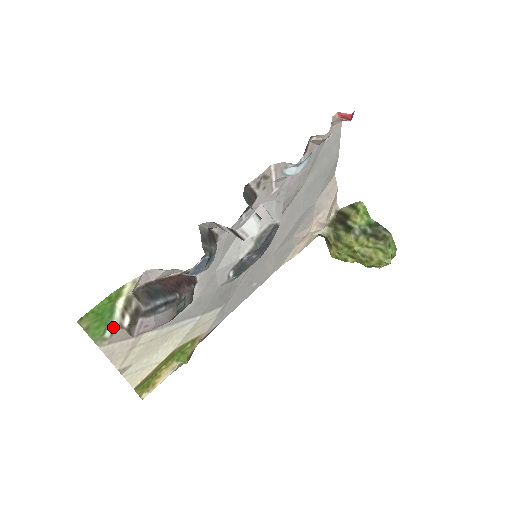
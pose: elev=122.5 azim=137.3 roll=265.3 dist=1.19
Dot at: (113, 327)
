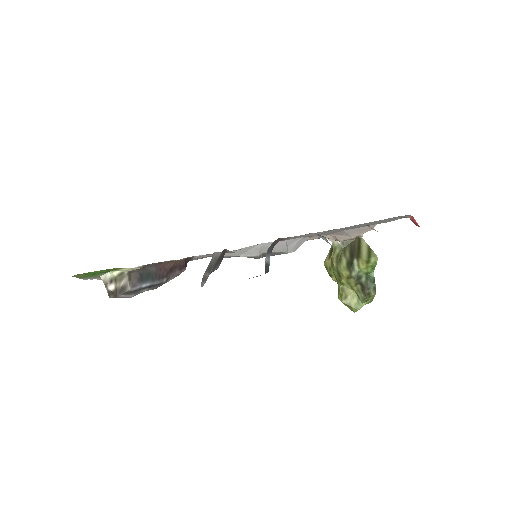
Dot at: (101, 276)
